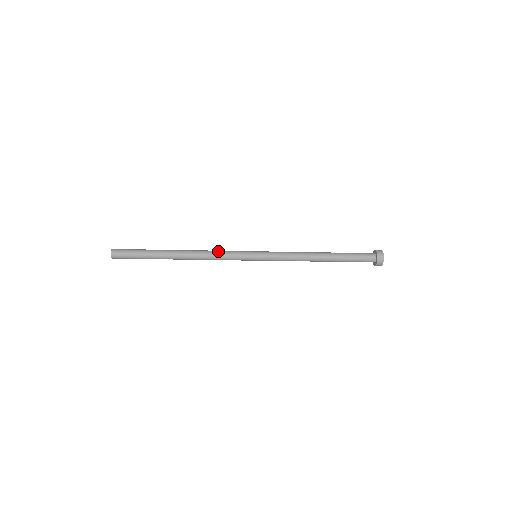
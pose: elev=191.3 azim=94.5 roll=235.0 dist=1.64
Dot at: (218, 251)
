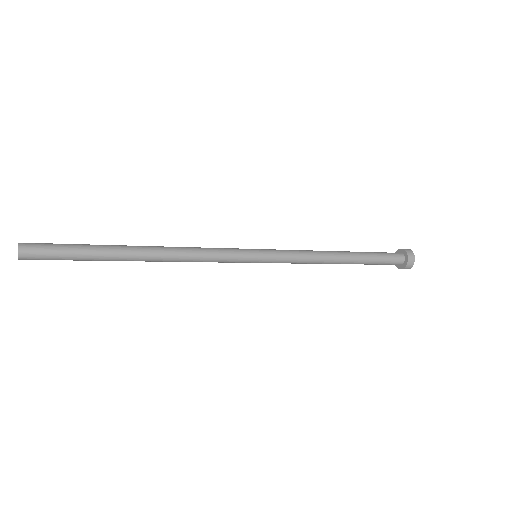
Dot at: occluded
